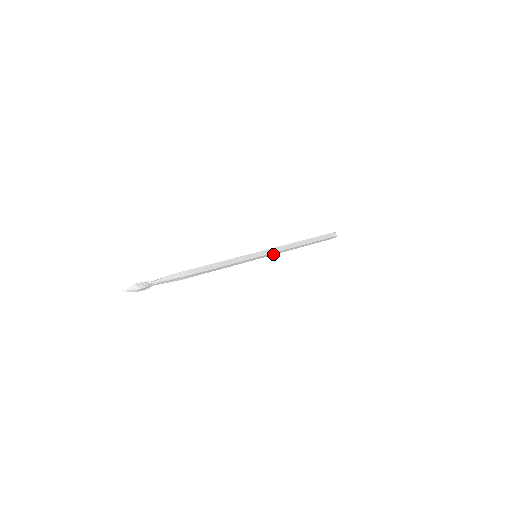
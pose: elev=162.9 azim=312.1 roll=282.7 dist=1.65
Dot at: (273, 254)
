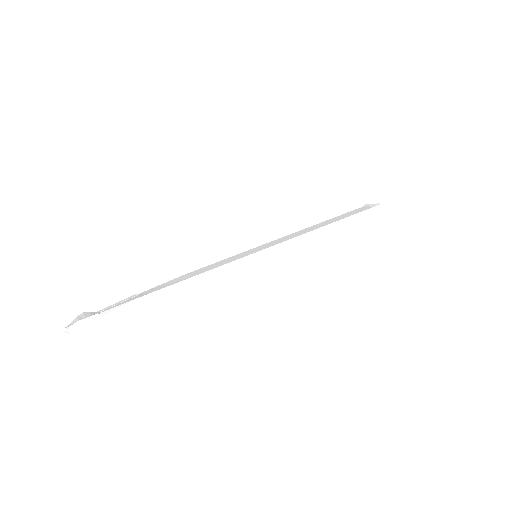
Dot at: occluded
